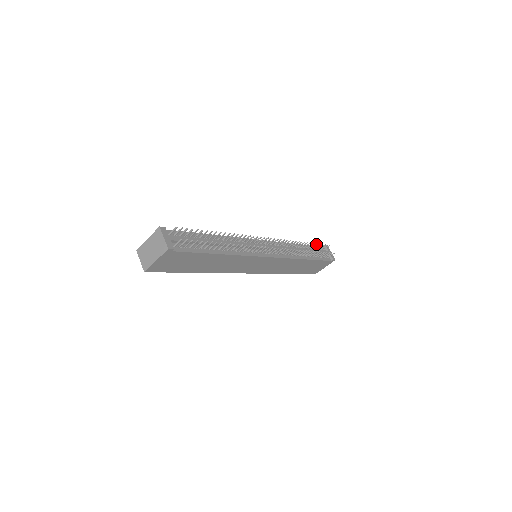
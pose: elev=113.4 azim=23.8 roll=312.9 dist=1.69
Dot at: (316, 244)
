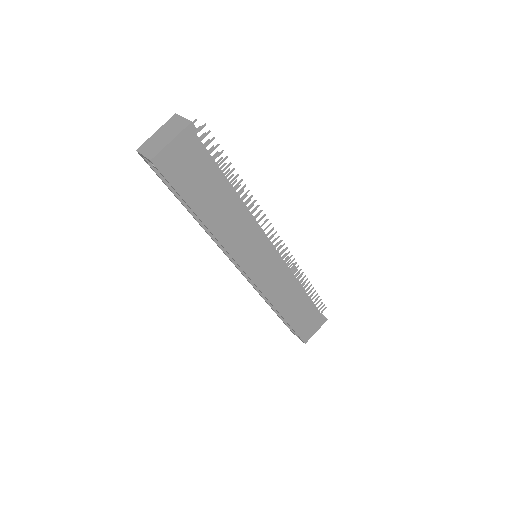
Dot at: occluded
